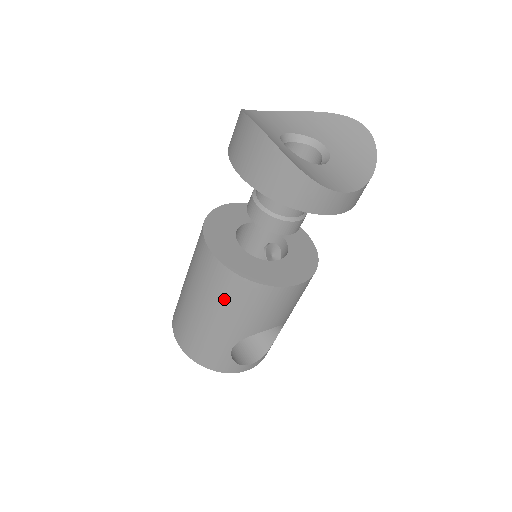
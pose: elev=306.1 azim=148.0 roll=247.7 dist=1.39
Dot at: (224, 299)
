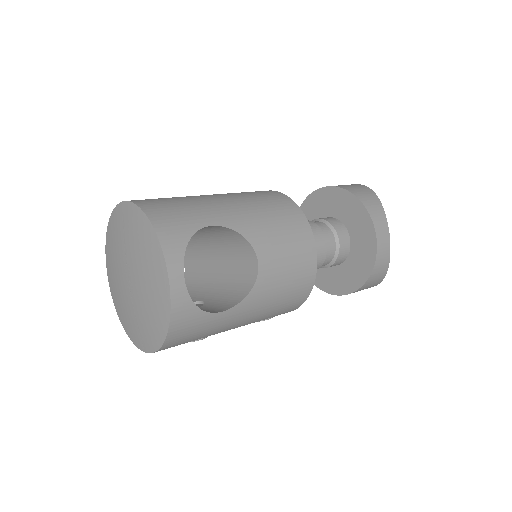
Dot at: (256, 198)
